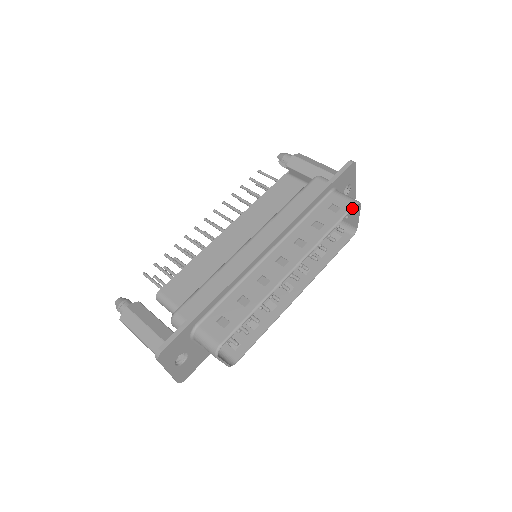
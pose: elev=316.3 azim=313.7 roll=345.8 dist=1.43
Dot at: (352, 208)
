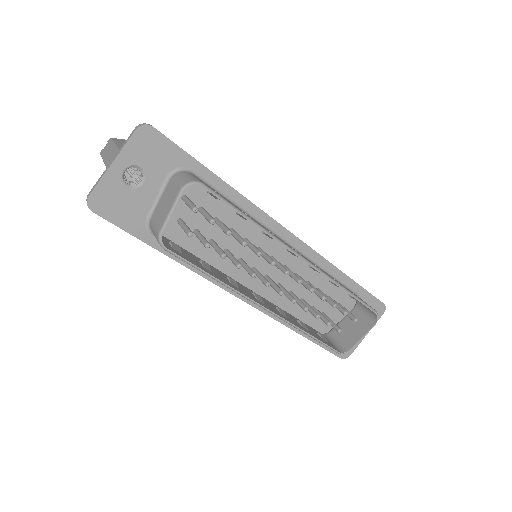
Dot at: (372, 309)
